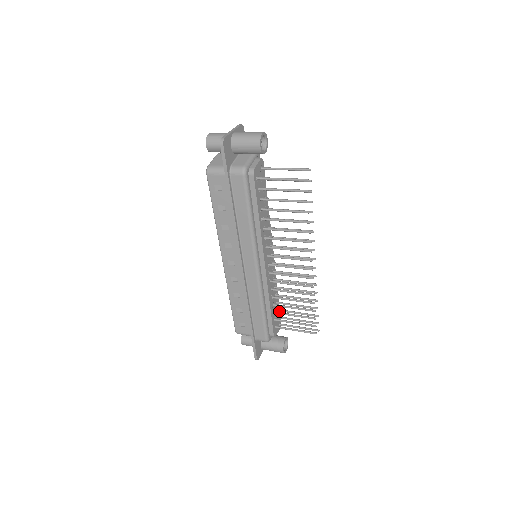
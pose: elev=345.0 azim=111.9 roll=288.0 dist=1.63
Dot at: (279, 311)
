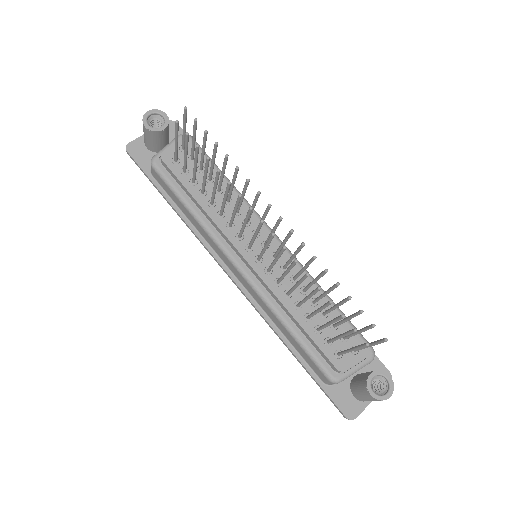
Dot at: (346, 328)
